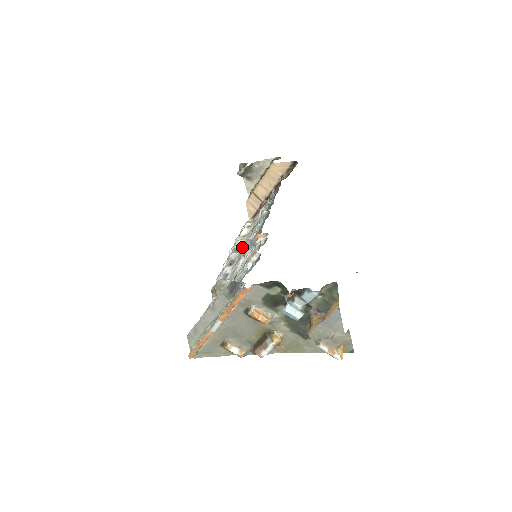
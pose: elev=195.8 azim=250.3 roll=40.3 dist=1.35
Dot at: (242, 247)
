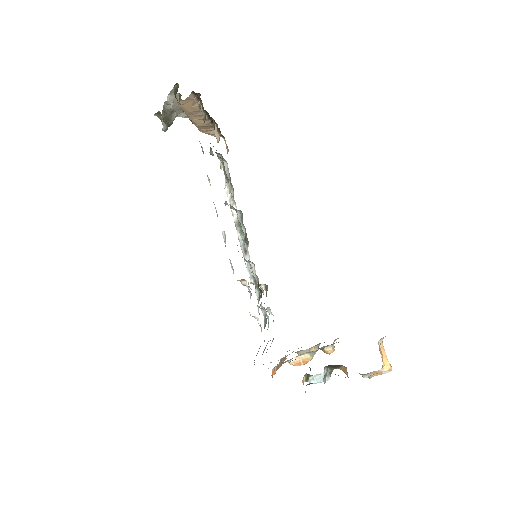
Dot at: occluded
